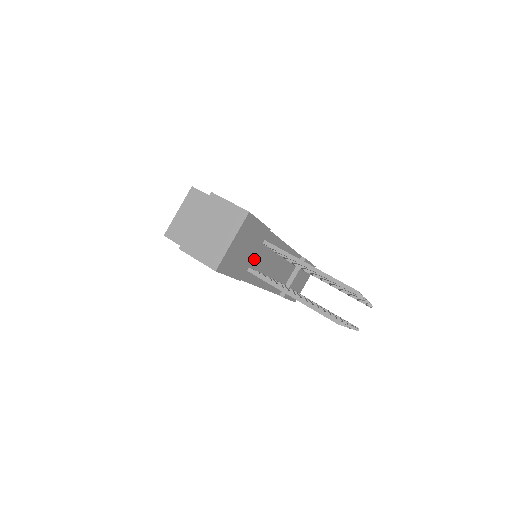
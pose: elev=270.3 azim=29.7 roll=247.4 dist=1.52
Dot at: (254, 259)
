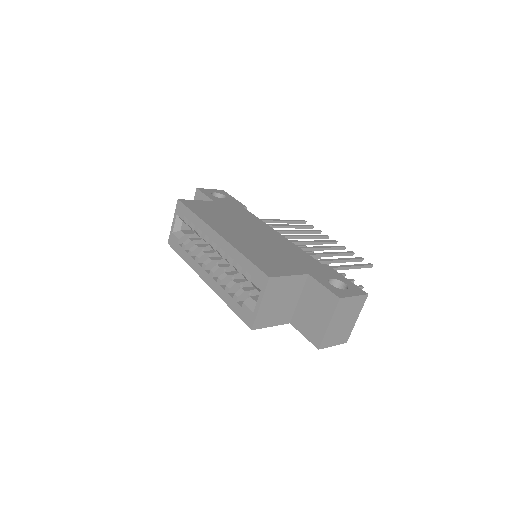
Dot at: occluded
